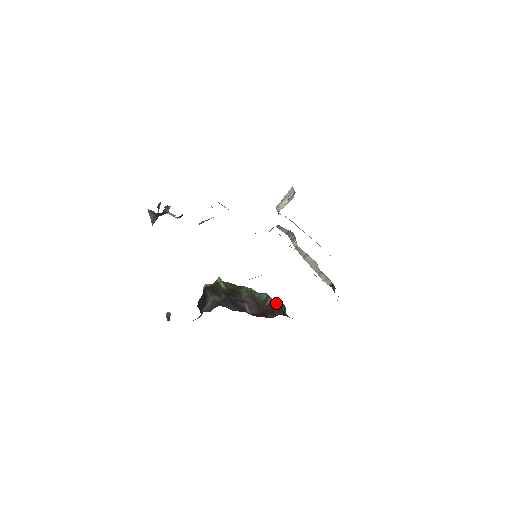
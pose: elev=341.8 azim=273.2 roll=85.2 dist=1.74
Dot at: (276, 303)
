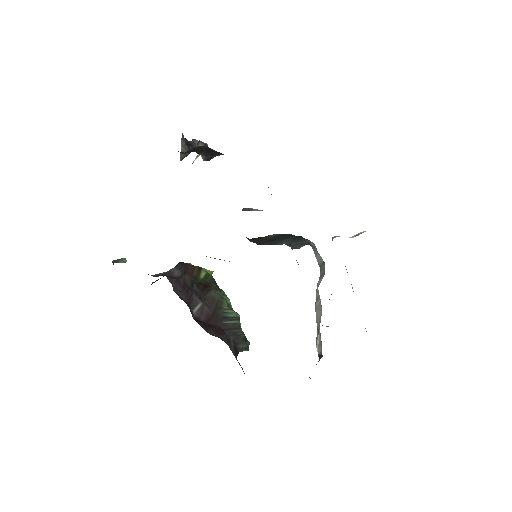
Dot at: (238, 331)
